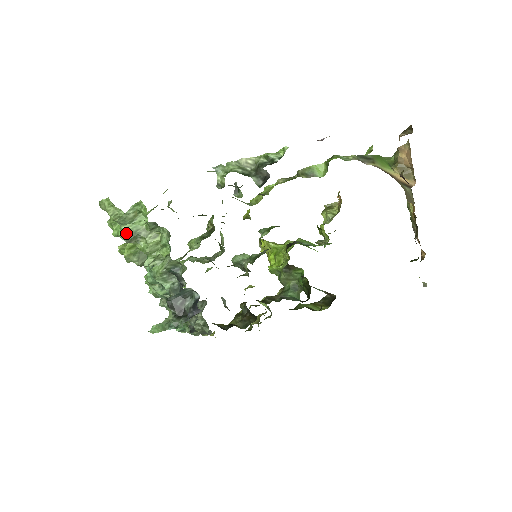
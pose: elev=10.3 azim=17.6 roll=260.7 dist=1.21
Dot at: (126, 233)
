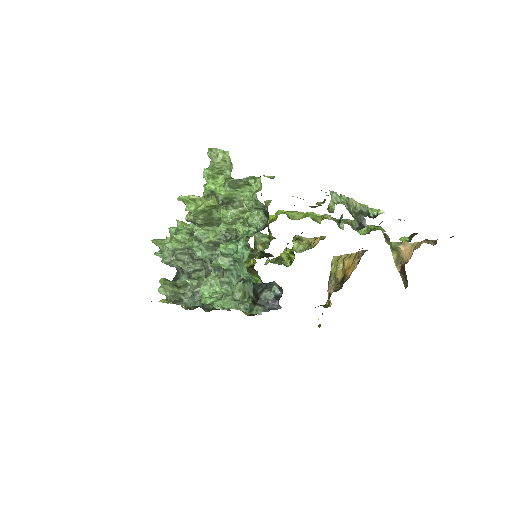
Dot at: (227, 195)
